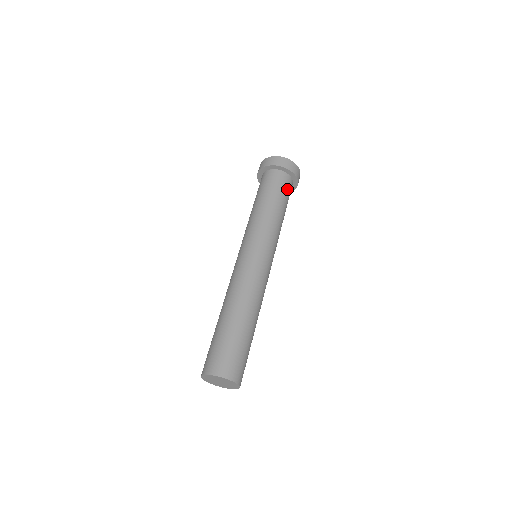
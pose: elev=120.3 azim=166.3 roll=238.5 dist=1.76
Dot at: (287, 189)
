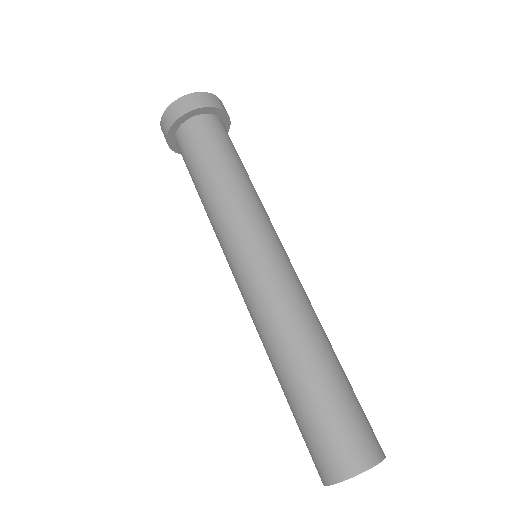
Dot at: occluded
